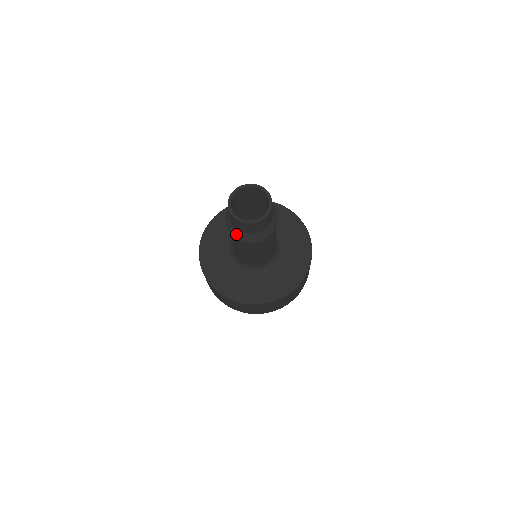
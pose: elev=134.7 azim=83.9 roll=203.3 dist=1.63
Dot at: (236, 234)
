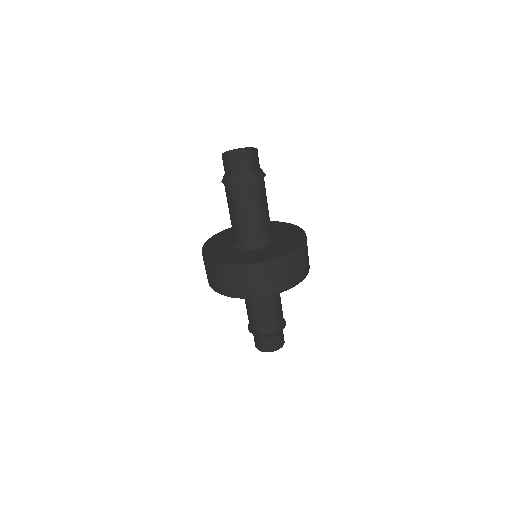
Dot at: (244, 180)
